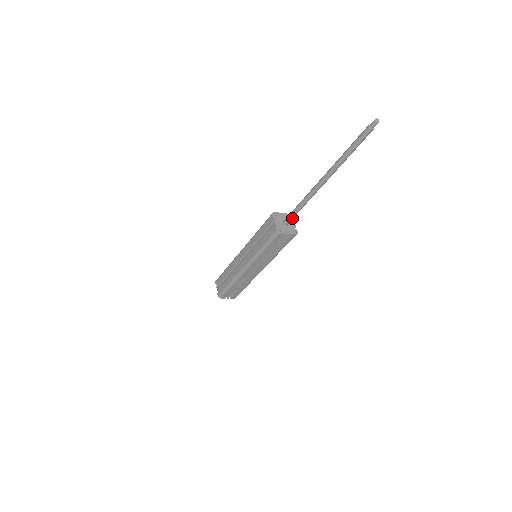
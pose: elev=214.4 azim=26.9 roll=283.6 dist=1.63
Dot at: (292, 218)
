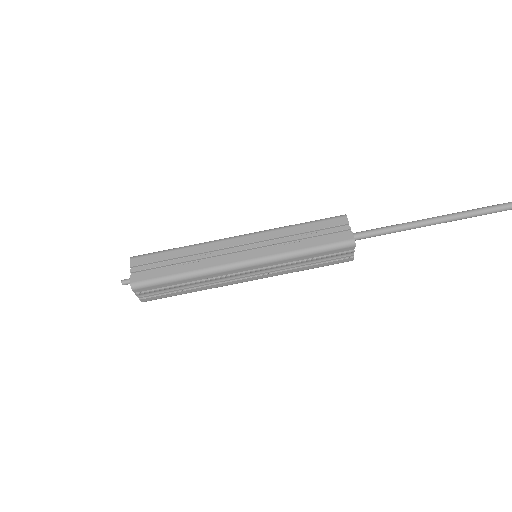
Dot at: (367, 233)
